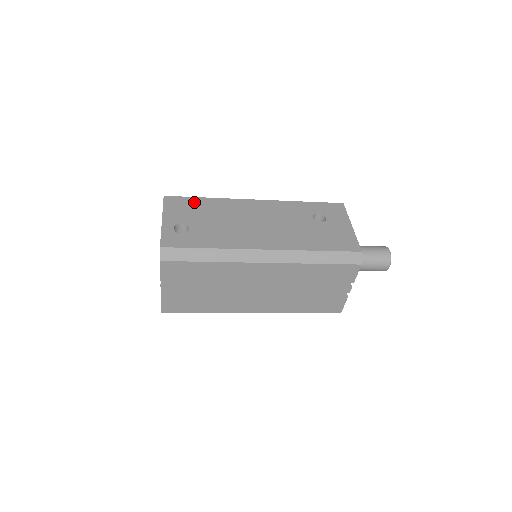
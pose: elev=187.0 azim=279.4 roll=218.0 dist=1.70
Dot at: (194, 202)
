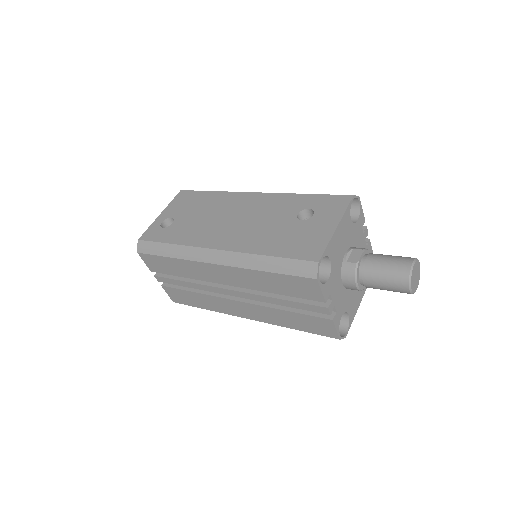
Dot at: (198, 196)
